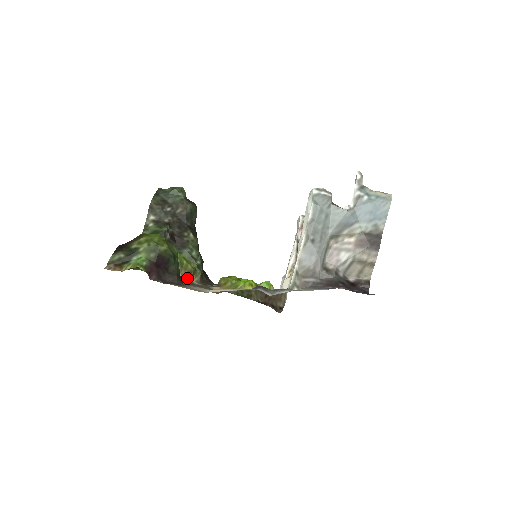
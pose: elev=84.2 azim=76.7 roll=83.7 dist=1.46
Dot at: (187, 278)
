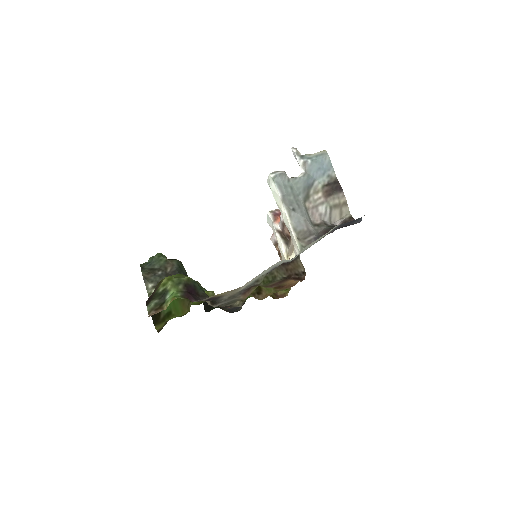
Dot at: occluded
